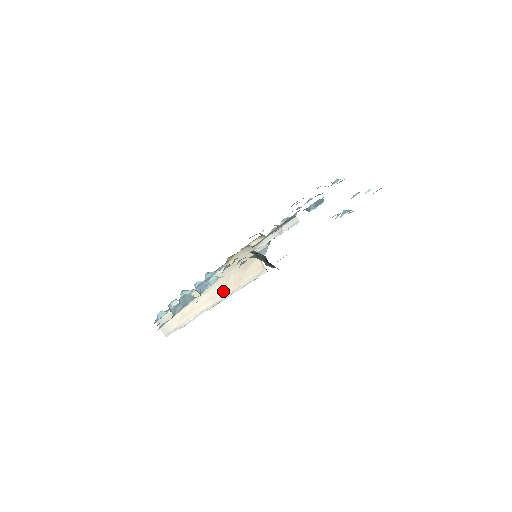
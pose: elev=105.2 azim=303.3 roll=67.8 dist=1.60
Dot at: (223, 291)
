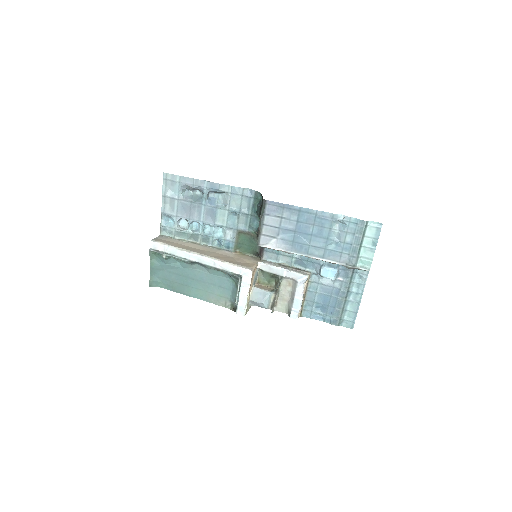
Dot at: (212, 255)
